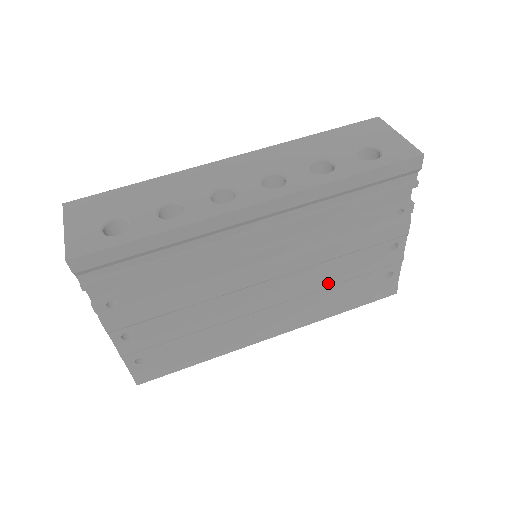
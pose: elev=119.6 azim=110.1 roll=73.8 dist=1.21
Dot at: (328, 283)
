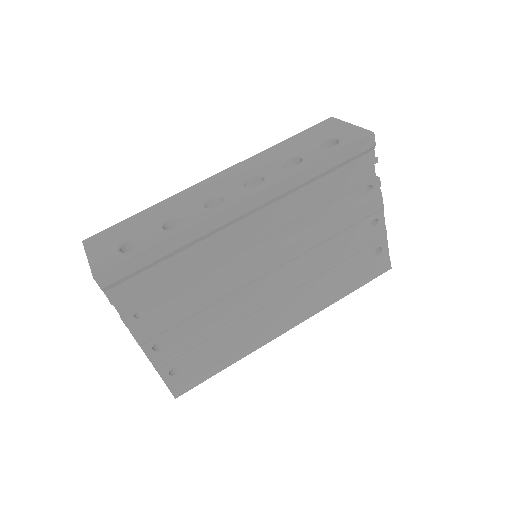
Dot at: (325, 267)
